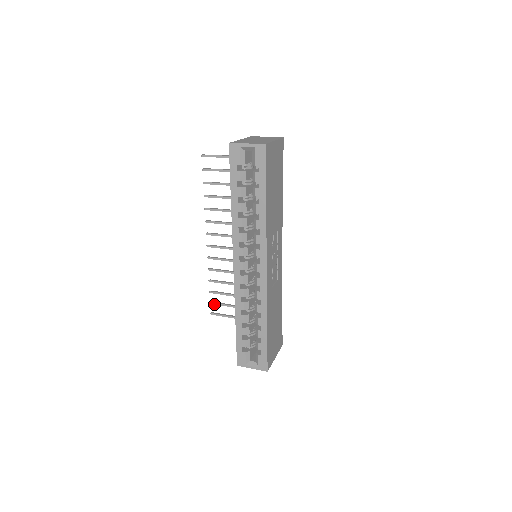
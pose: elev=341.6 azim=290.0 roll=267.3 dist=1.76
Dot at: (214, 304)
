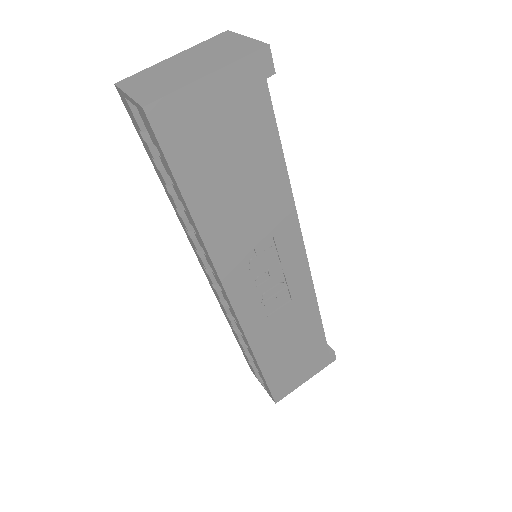
Dot at: occluded
